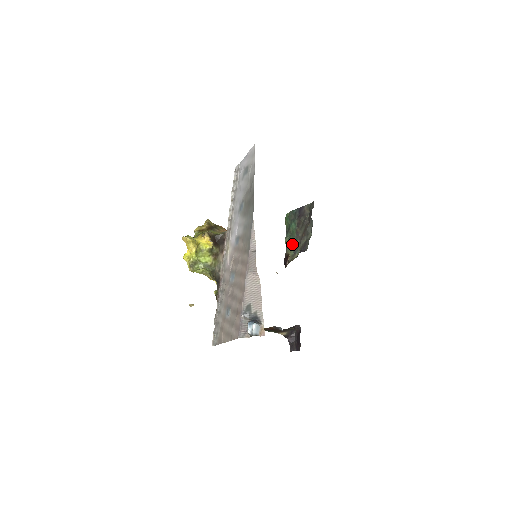
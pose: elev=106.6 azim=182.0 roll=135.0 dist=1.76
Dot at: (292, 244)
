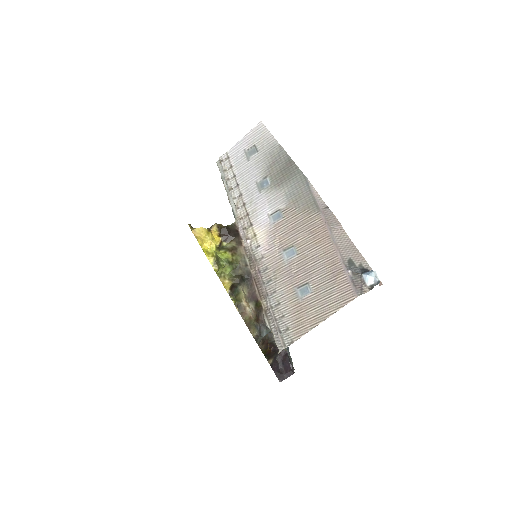
Dot at: occluded
